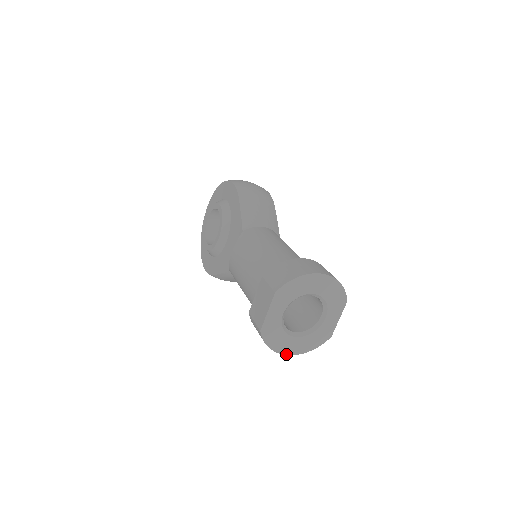
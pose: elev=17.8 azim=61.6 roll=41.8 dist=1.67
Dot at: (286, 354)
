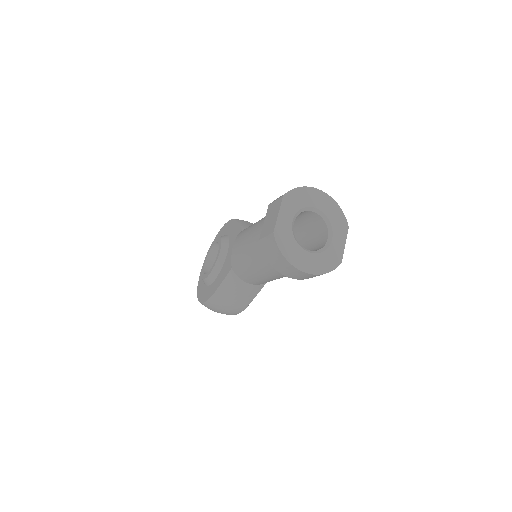
Dot at: (300, 270)
